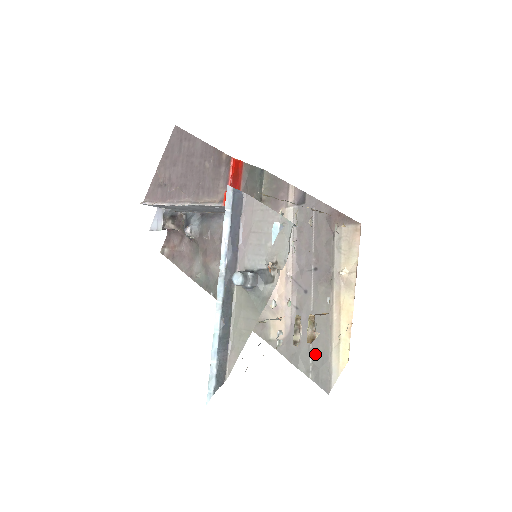
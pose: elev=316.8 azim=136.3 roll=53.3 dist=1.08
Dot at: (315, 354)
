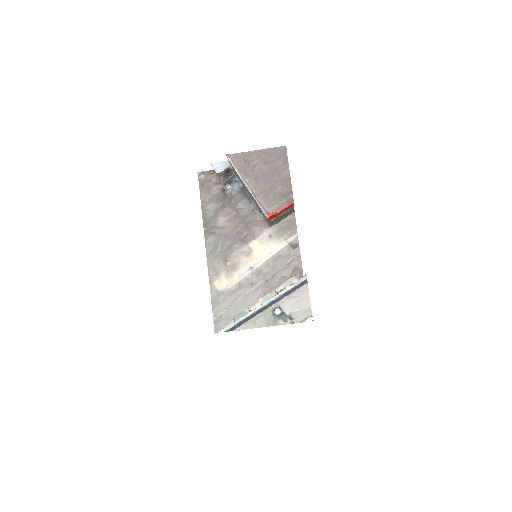
Dot at: (227, 312)
